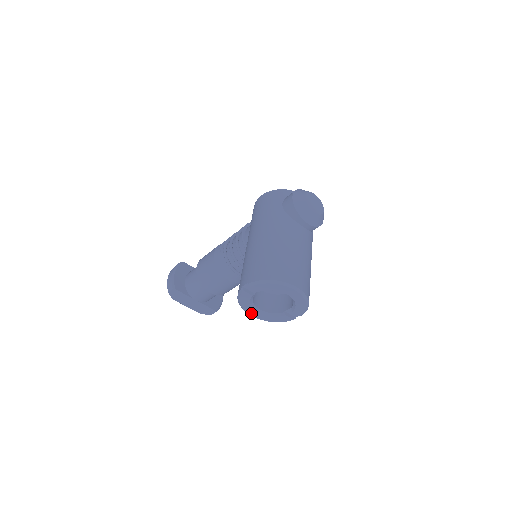
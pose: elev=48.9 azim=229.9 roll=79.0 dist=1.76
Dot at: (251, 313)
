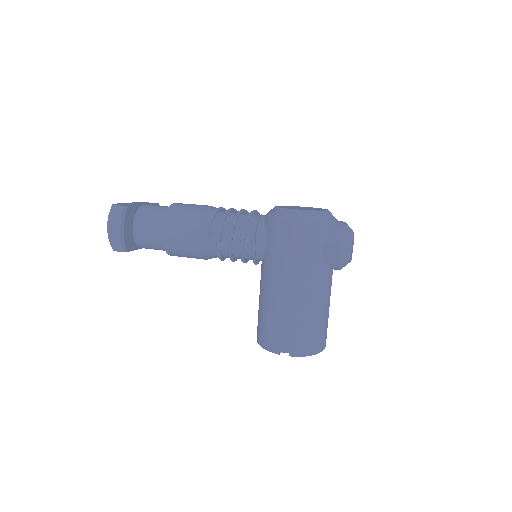
Dot at: occluded
